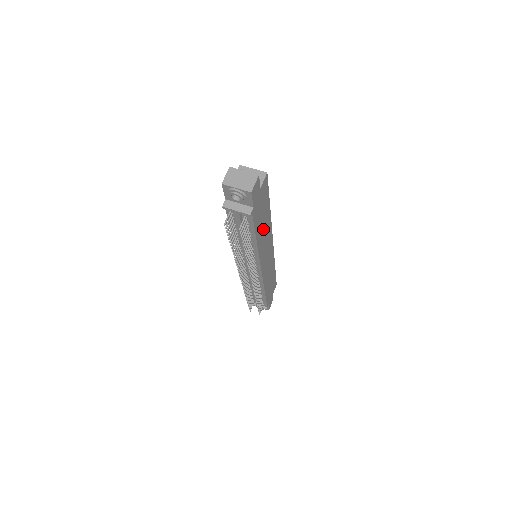
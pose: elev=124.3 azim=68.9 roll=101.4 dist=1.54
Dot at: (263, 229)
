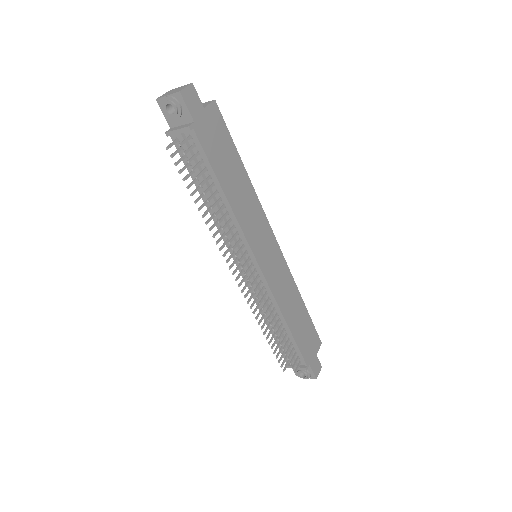
Dot at: (237, 188)
